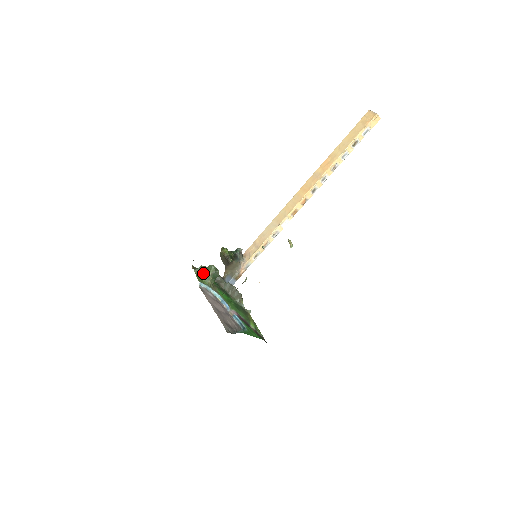
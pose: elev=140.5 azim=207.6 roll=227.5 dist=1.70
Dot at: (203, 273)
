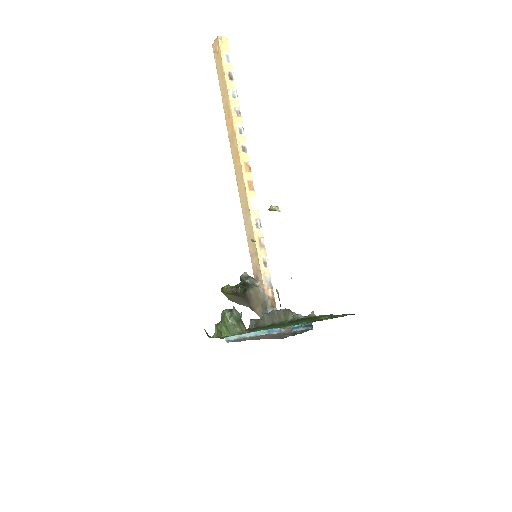
Dot at: (223, 329)
